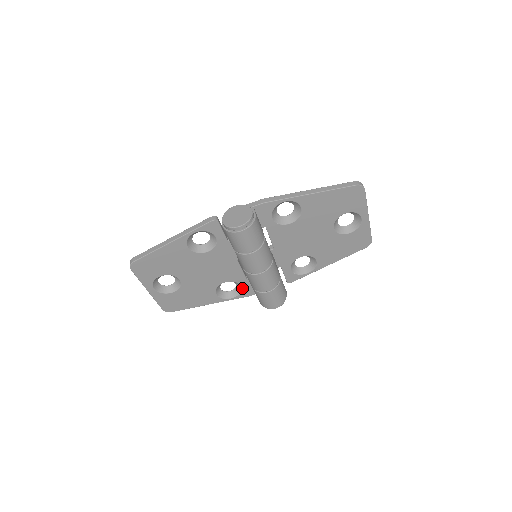
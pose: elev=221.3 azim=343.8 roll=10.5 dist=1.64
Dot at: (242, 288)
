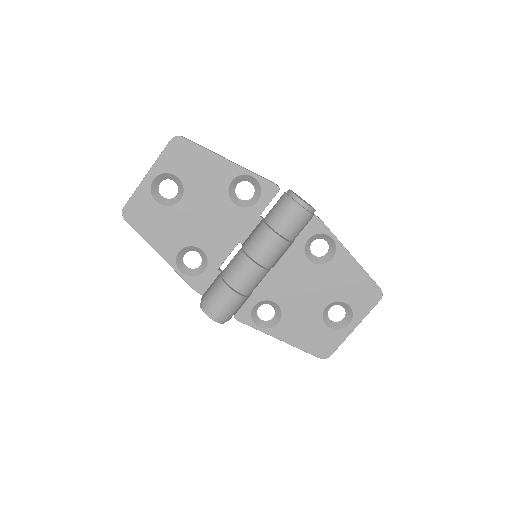
Dot at: (202, 274)
